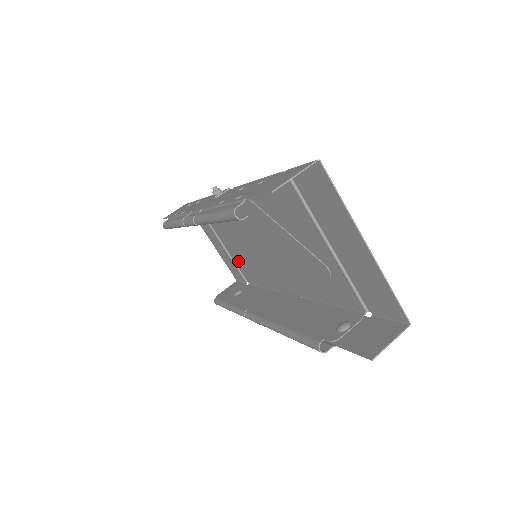
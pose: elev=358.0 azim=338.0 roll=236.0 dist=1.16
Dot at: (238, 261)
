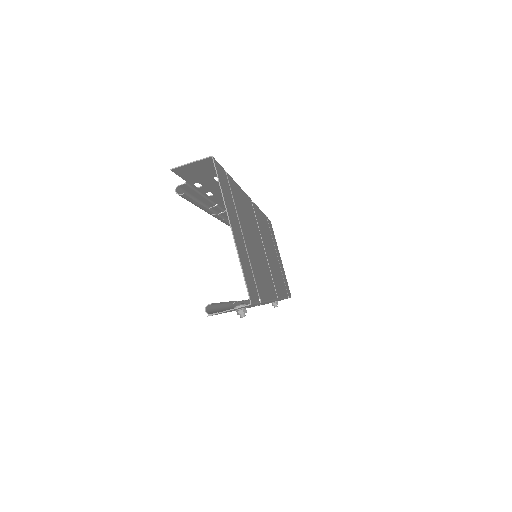
Dot at: occluded
